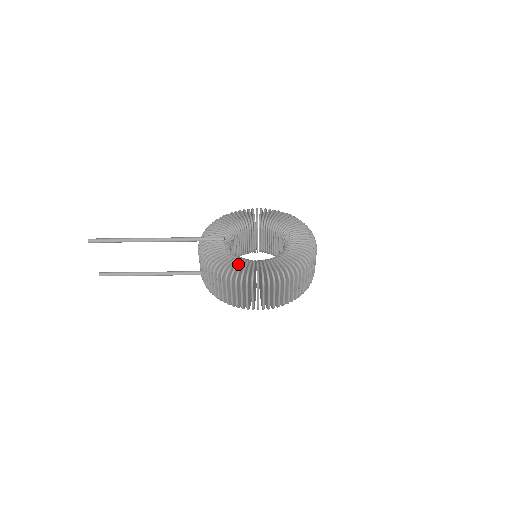
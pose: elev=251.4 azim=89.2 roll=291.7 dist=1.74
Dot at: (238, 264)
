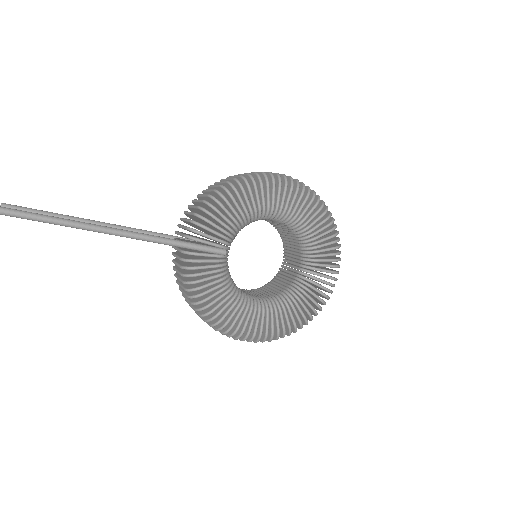
Dot at: (234, 314)
